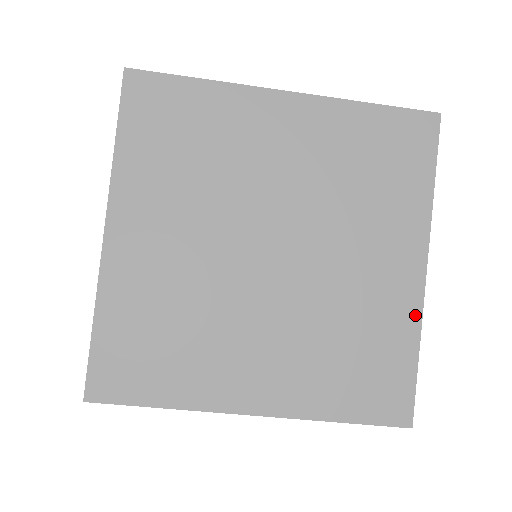
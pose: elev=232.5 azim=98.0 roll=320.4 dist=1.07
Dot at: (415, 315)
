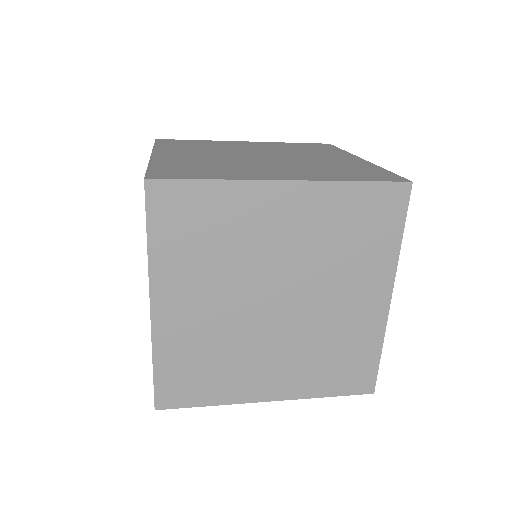
Dot at: (381, 329)
